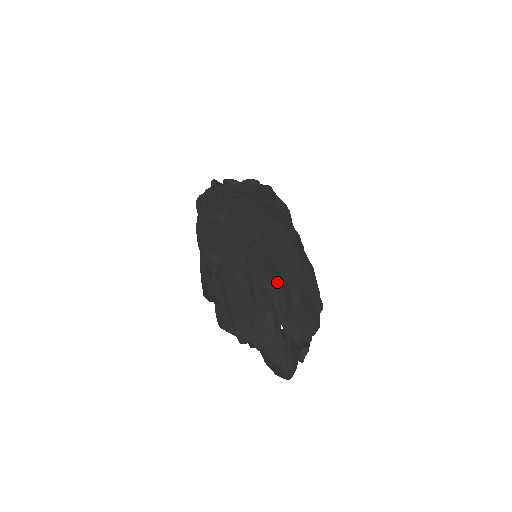
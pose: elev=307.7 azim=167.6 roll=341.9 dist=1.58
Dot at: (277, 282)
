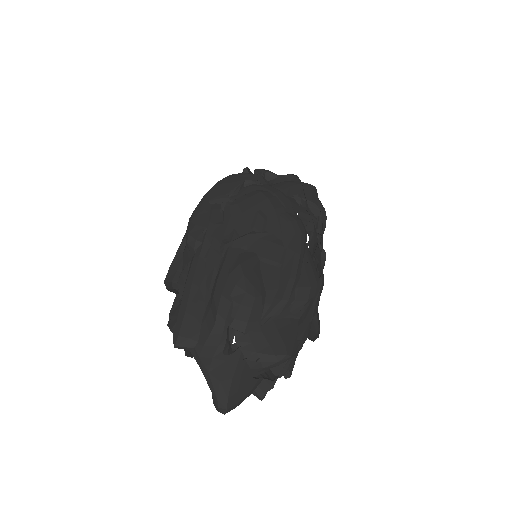
Dot at: (248, 283)
